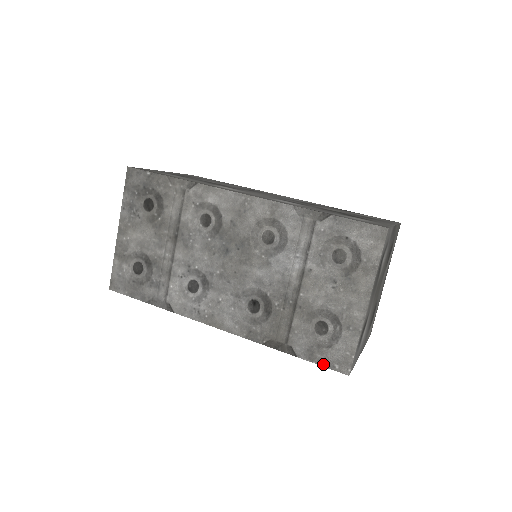
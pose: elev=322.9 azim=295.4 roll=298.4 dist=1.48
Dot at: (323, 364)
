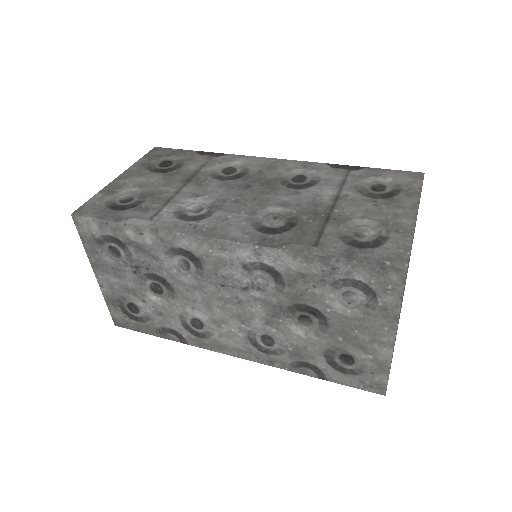
Dot at: (368, 261)
